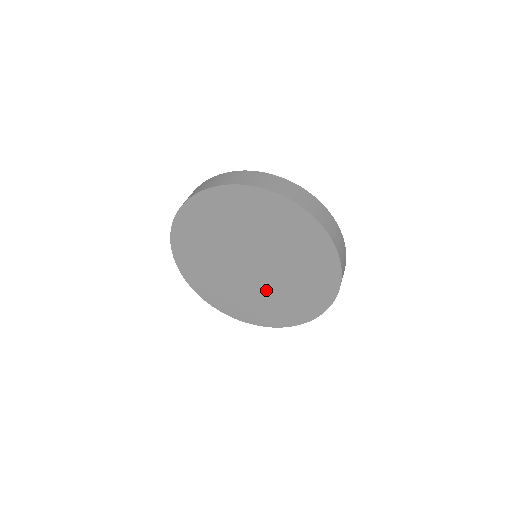
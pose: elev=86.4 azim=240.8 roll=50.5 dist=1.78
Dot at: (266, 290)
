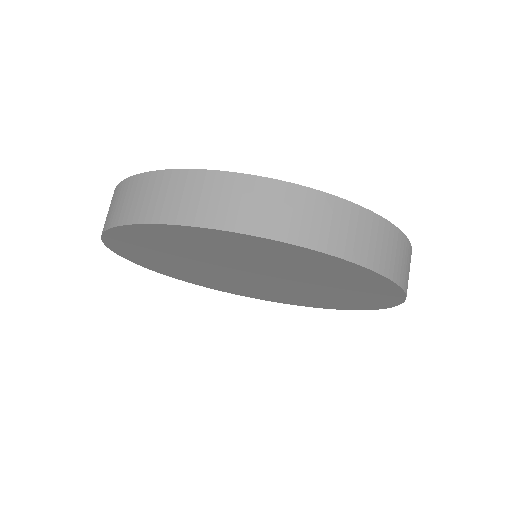
Dot at: (292, 291)
